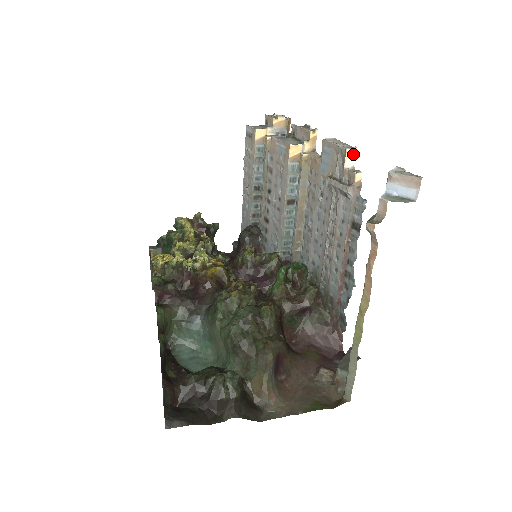
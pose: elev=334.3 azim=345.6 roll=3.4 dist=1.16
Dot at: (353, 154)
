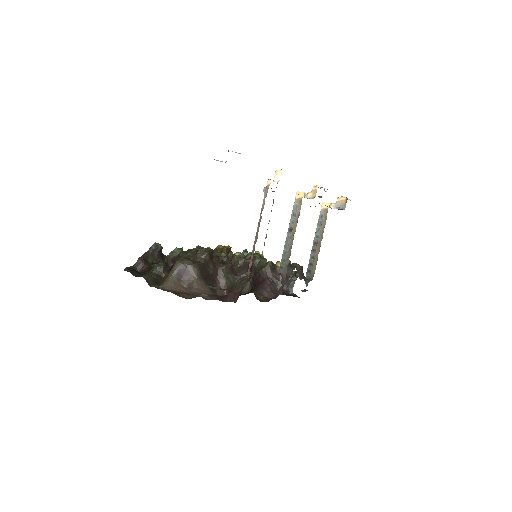
Dot at: (280, 174)
